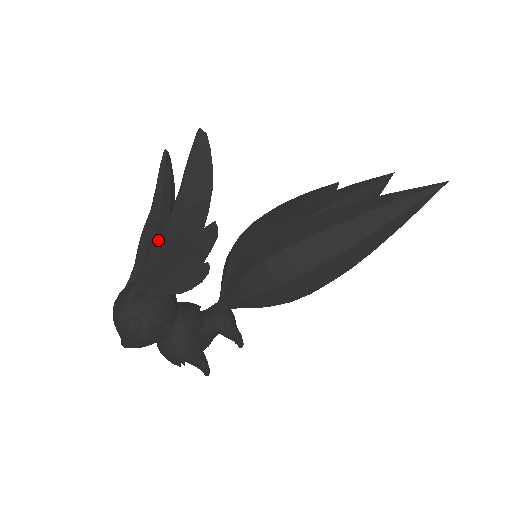
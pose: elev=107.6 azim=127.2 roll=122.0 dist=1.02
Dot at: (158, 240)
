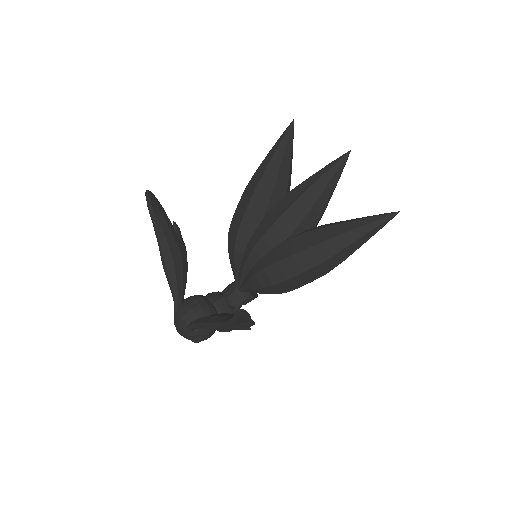
Dot at: (213, 329)
